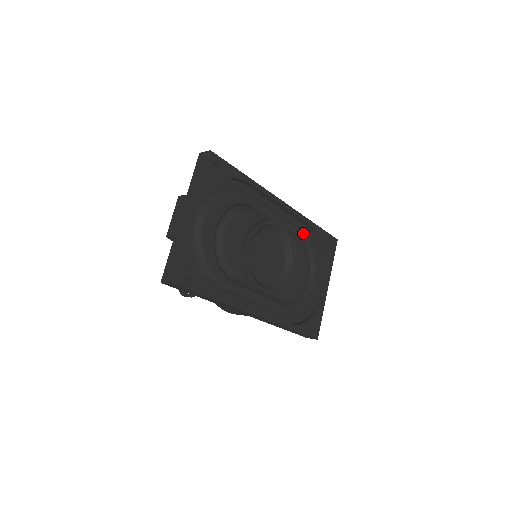
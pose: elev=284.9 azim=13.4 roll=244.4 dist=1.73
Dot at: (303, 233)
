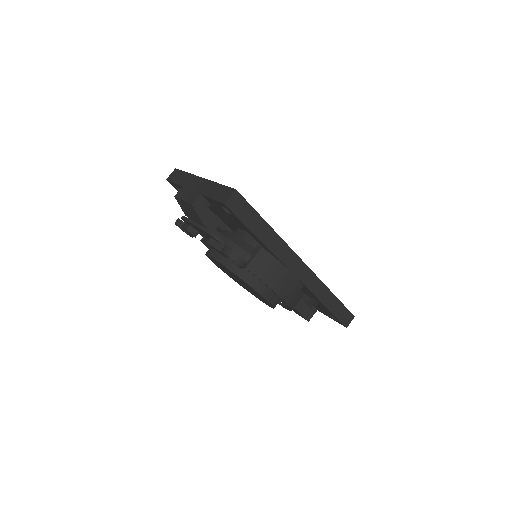
Dot at: occluded
